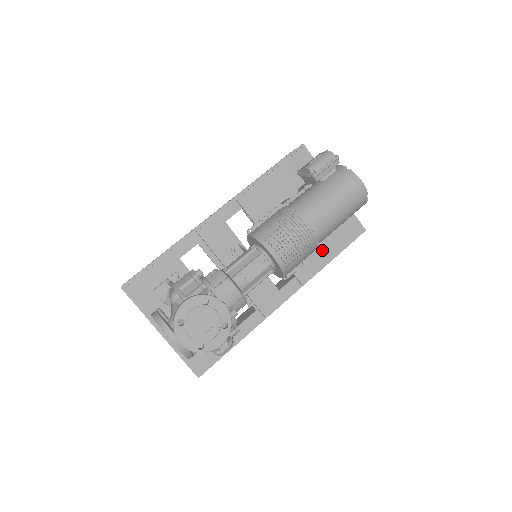
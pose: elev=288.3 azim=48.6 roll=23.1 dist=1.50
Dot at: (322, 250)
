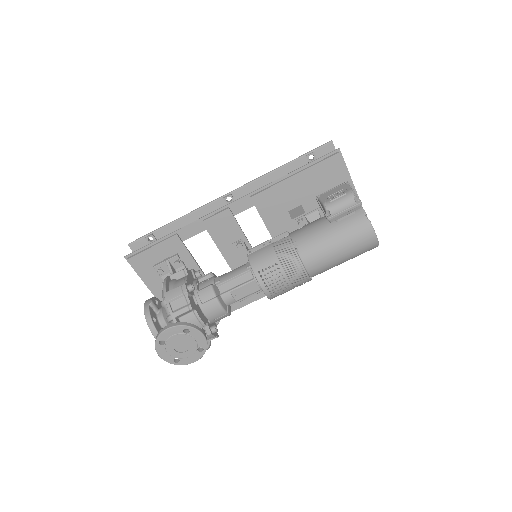
Dot at: occluded
